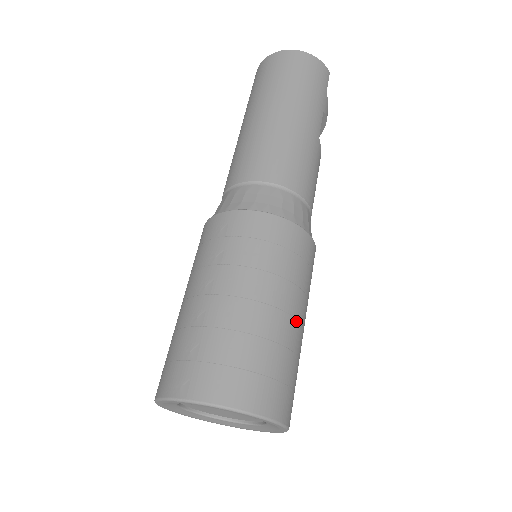
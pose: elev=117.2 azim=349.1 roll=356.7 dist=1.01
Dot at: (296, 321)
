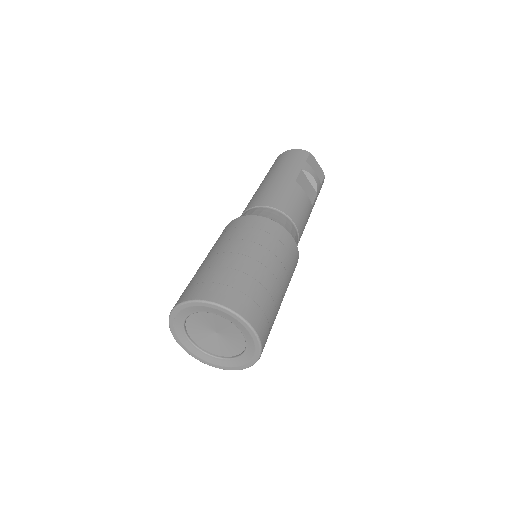
Dot at: (252, 259)
